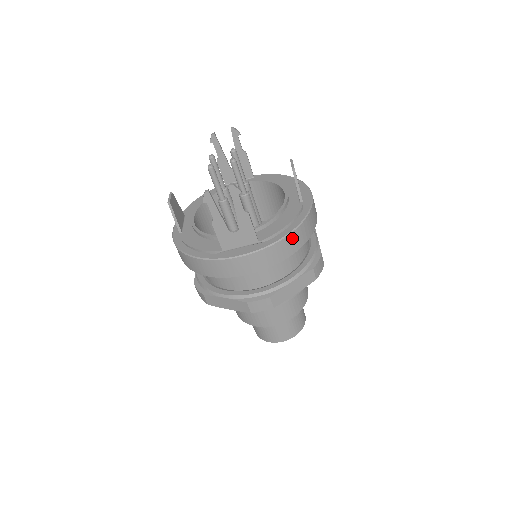
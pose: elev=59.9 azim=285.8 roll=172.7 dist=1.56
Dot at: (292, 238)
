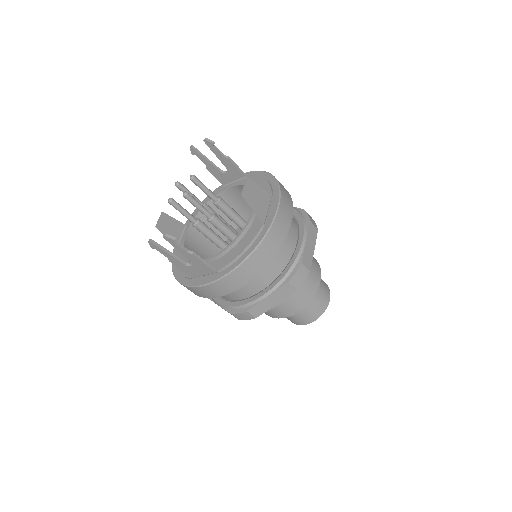
Dot at: (246, 266)
